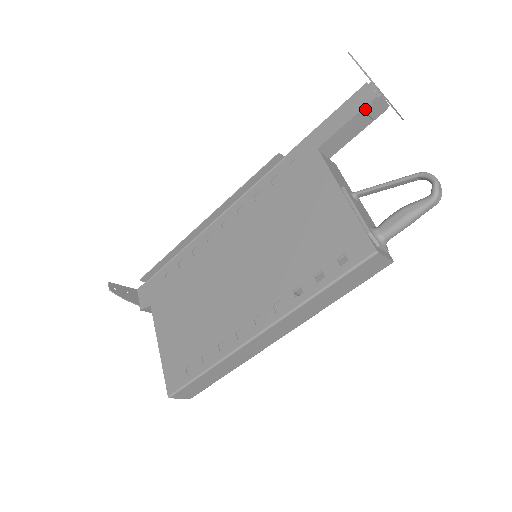
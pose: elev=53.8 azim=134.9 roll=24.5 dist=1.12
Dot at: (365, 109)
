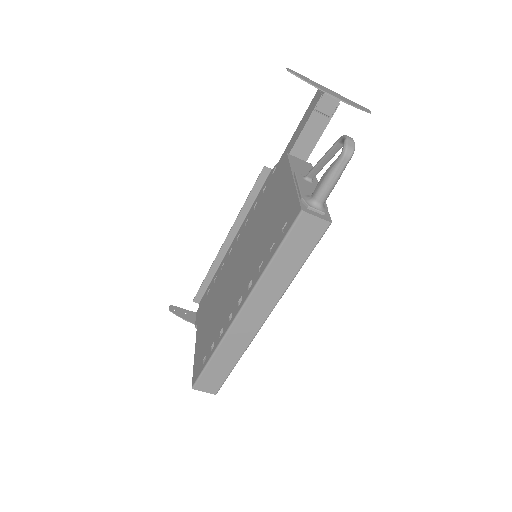
Dot at: (316, 109)
